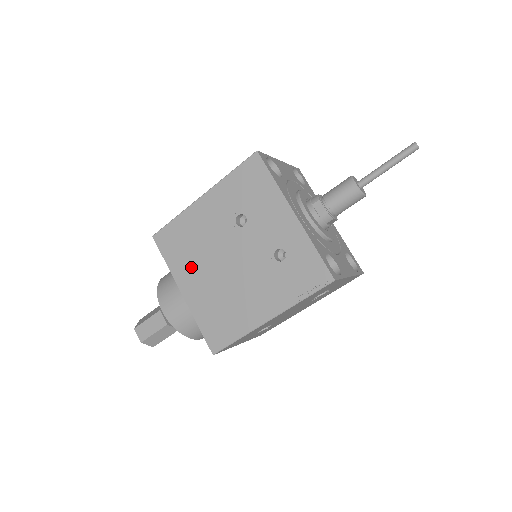
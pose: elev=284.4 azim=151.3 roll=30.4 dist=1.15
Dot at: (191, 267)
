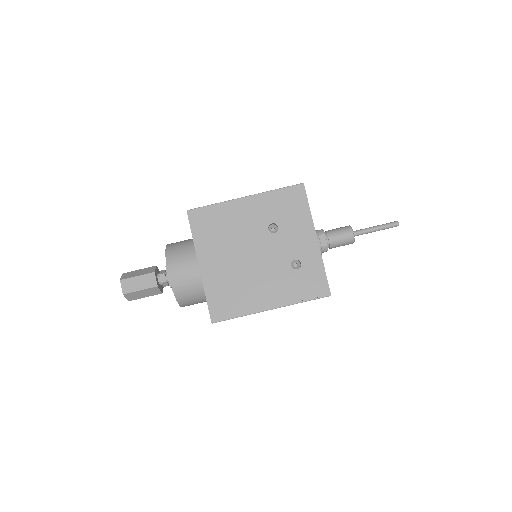
Dot at: (216, 248)
